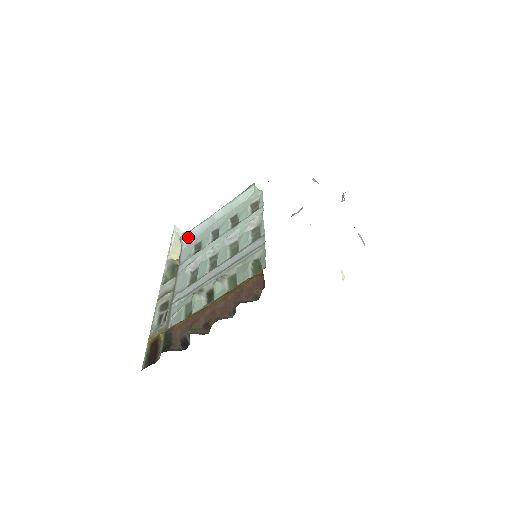
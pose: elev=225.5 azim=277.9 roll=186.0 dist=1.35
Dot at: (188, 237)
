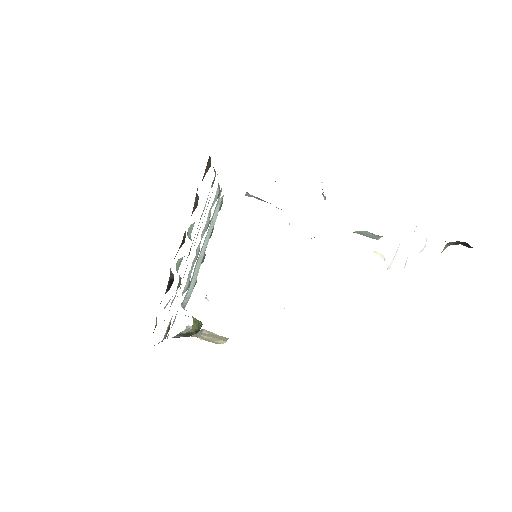
Dot at: (187, 296)
